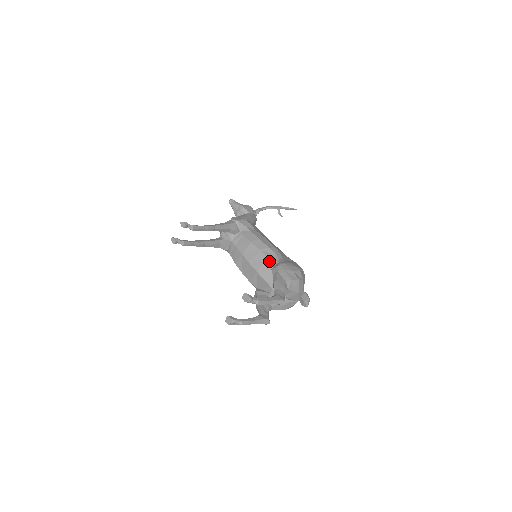
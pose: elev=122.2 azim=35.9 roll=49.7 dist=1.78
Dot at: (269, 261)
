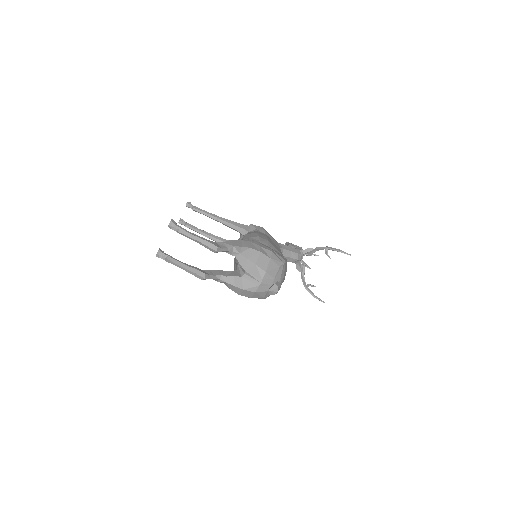
Dot at: occluded
